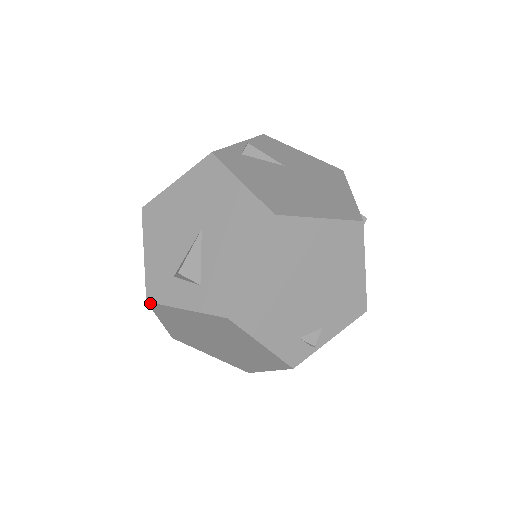
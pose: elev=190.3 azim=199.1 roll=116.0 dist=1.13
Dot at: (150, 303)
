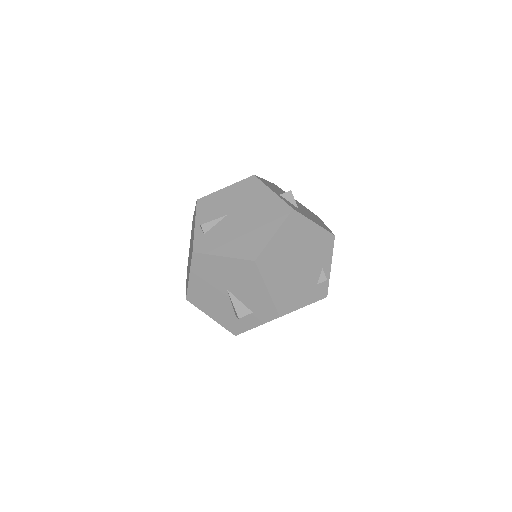
Dot at: occluded
